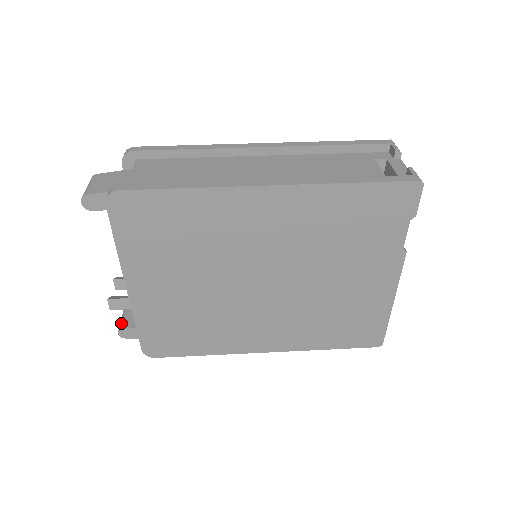
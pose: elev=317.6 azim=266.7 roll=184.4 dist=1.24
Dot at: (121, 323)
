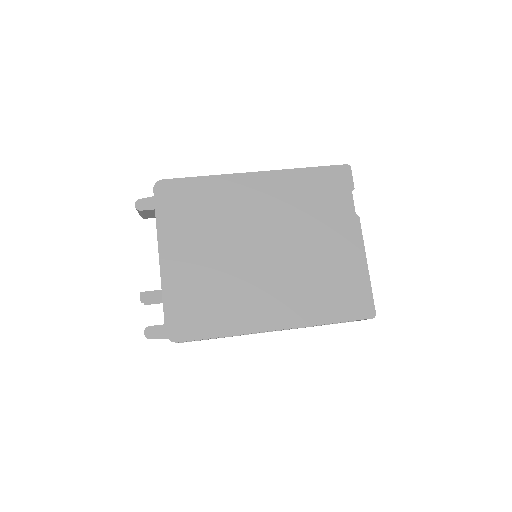
Dot at: occluded
